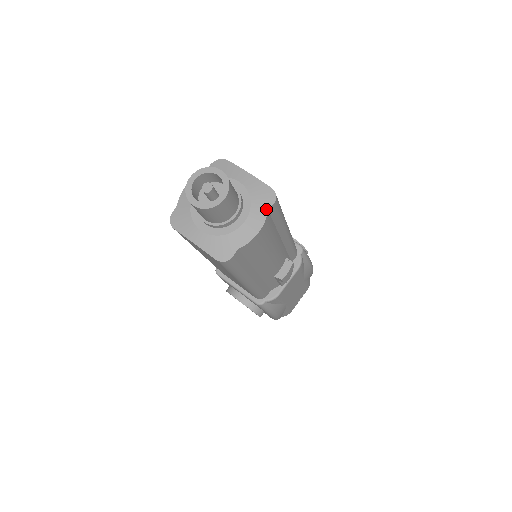
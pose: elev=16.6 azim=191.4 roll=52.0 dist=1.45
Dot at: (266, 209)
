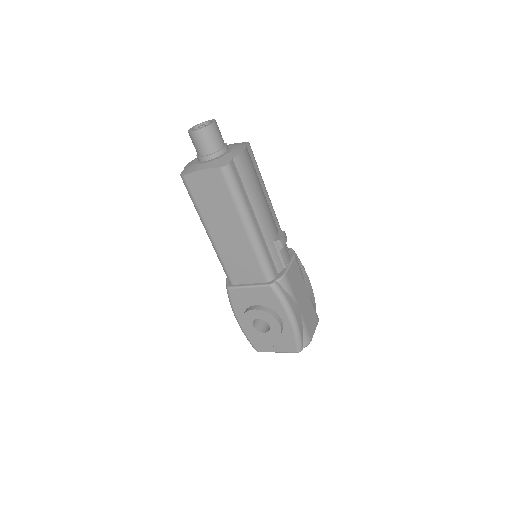
Dot at: (244, 145)
